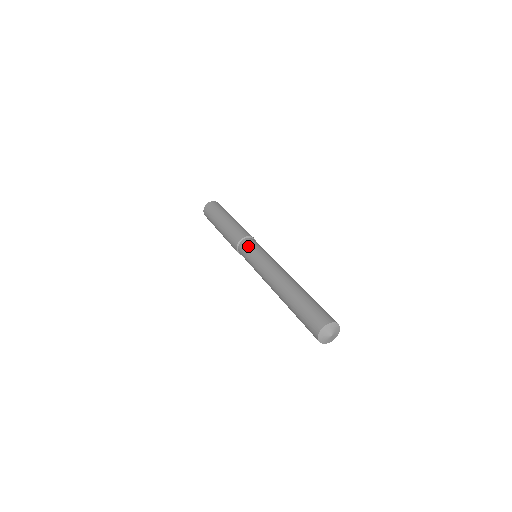
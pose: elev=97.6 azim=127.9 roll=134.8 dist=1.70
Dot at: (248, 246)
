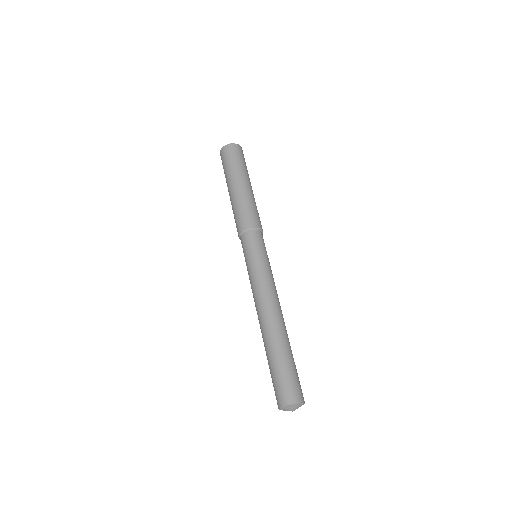
Dot at: (250, 244)
